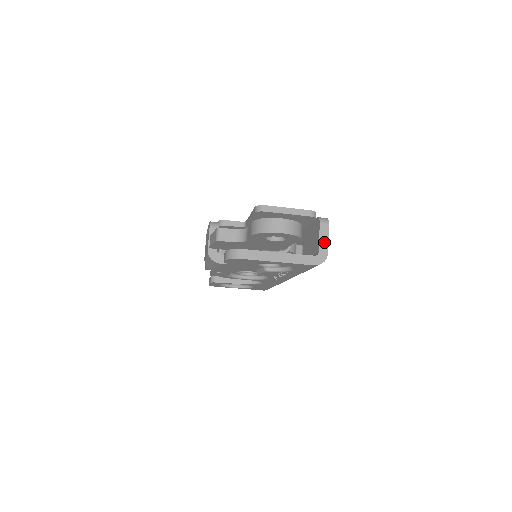
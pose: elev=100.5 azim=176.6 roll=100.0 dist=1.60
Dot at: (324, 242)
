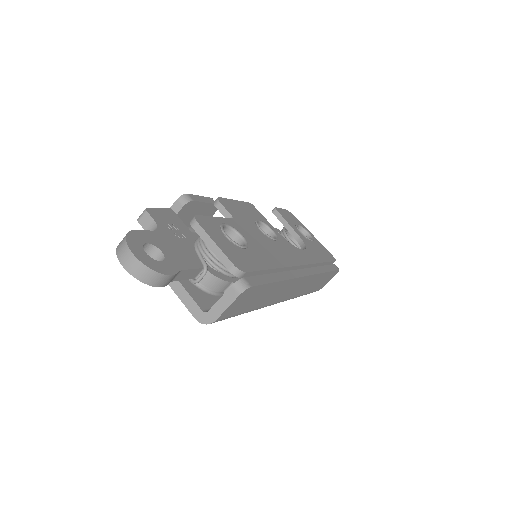
Dot at: (221, 307)
